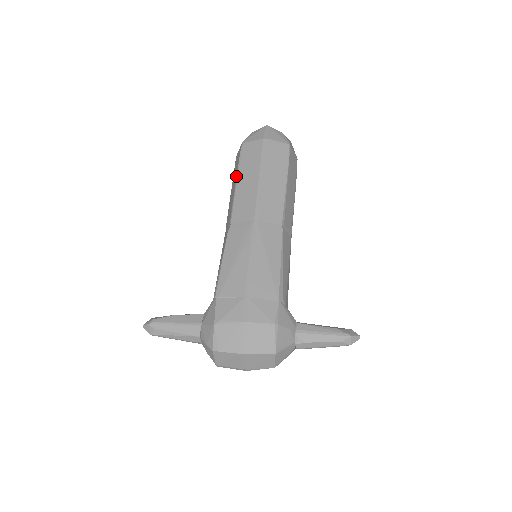
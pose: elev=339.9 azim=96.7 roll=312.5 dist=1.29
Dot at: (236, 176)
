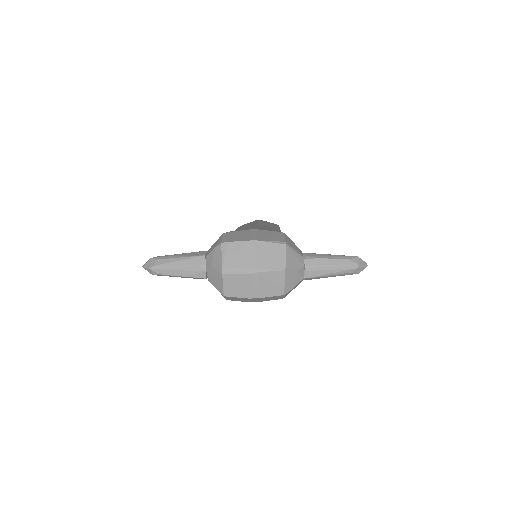
Dot at: occluded
